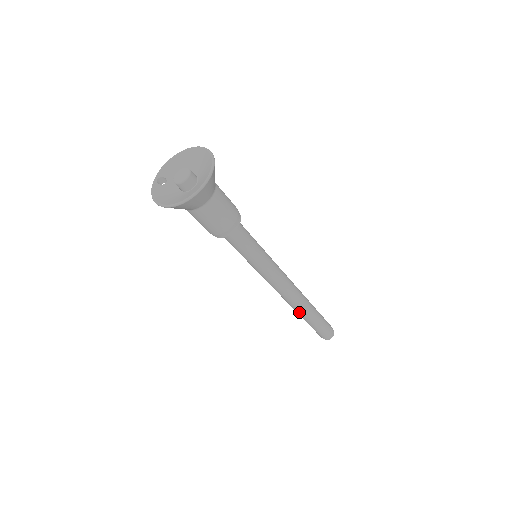
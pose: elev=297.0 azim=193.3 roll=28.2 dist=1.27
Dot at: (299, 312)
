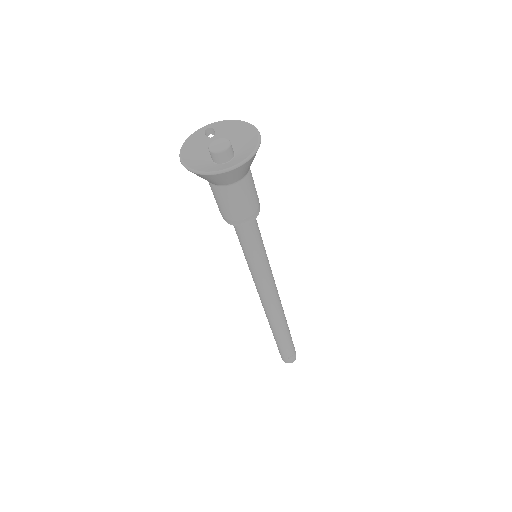
Dot at: (269, 323)
